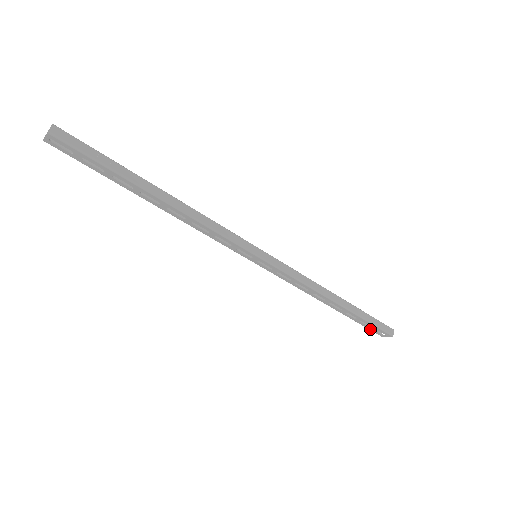
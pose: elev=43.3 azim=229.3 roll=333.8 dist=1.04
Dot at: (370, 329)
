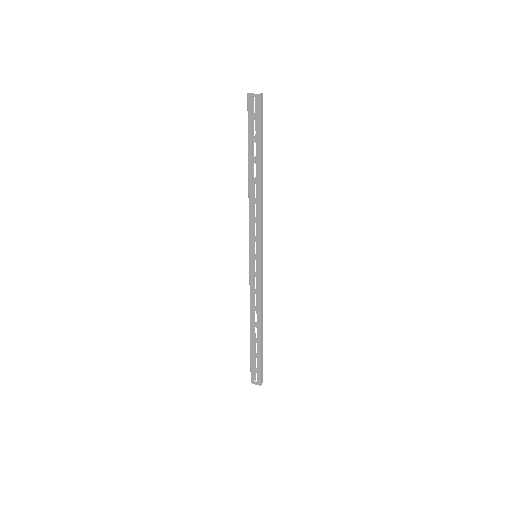
Dot at: (252, 370)
